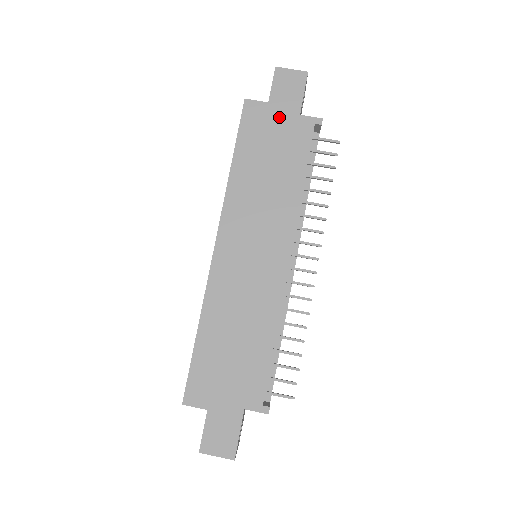
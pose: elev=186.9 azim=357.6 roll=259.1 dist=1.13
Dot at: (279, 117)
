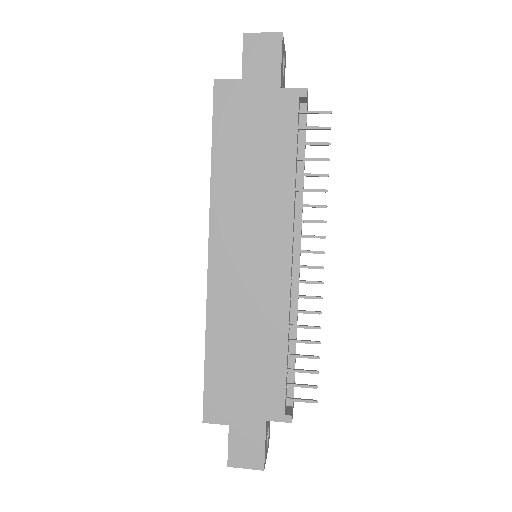
Dot at: (256, 95)
